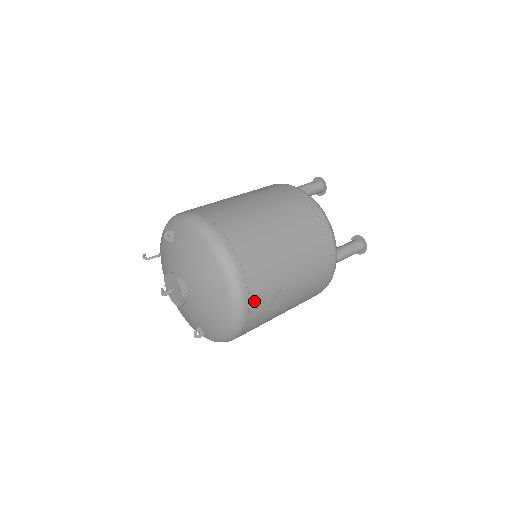
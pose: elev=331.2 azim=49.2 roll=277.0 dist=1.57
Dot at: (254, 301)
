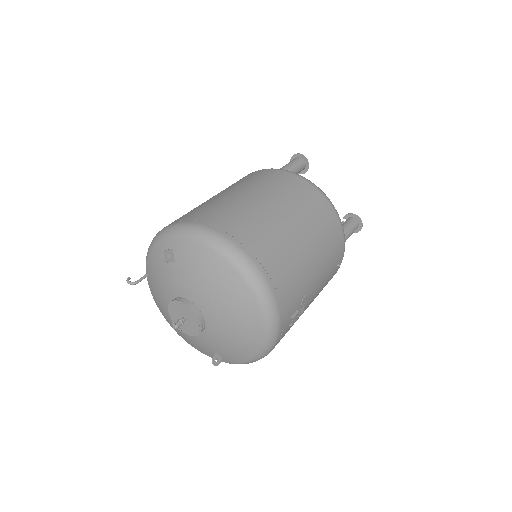
Dot at: (286, 315)
